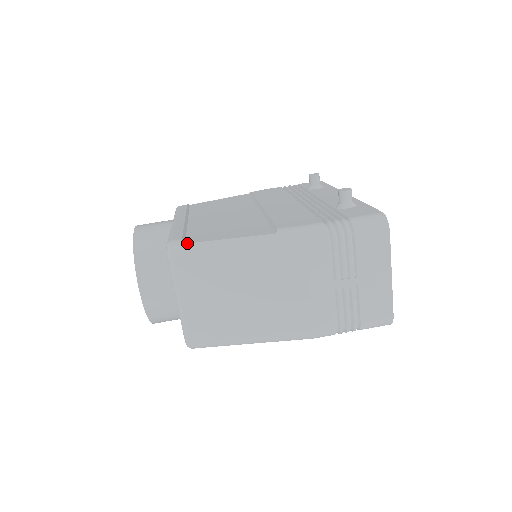
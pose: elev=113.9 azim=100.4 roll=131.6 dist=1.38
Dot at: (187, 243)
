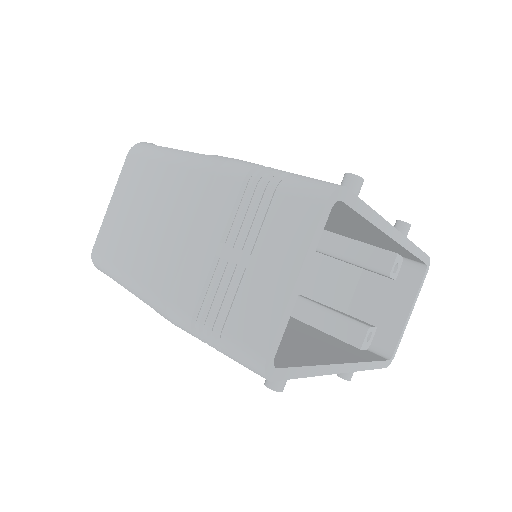
Dot at: (150, 144)
